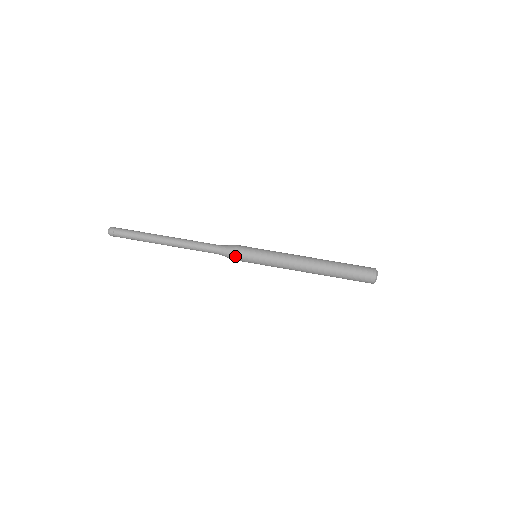
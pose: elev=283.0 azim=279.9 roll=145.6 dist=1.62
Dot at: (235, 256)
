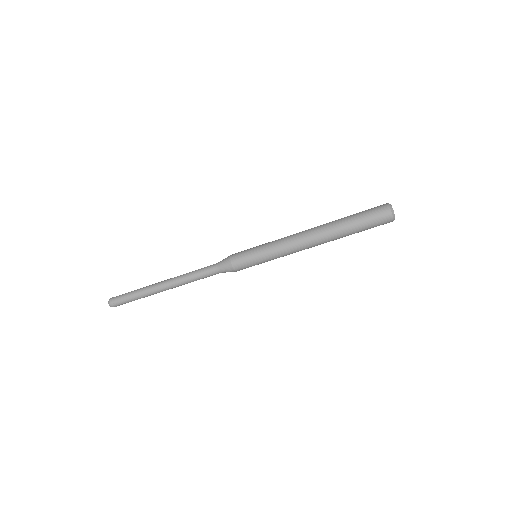
Dot at: occluded
